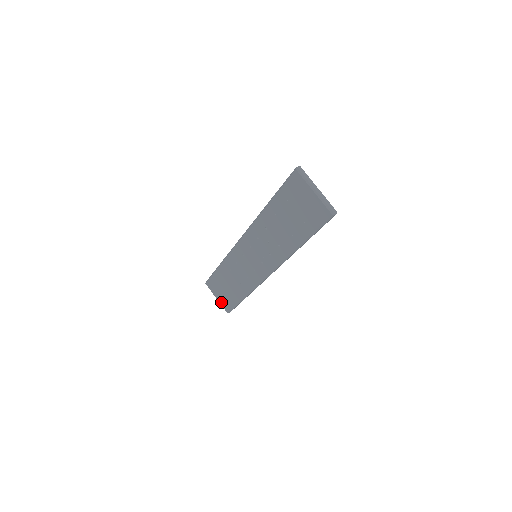
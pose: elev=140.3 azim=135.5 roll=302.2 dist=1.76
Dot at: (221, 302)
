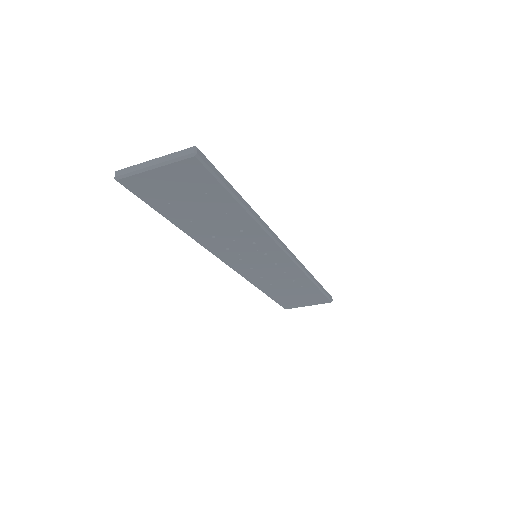
Dot at: (314, 304)
